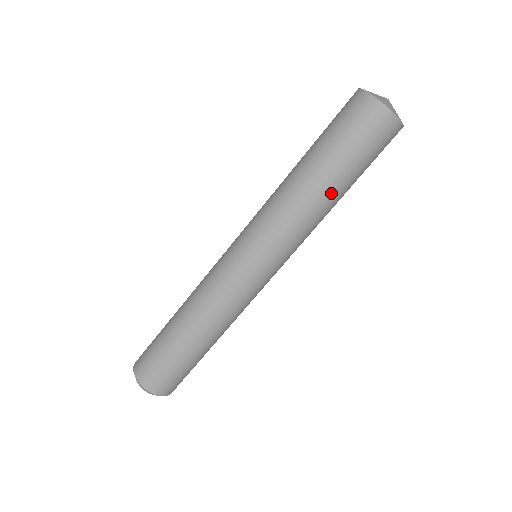
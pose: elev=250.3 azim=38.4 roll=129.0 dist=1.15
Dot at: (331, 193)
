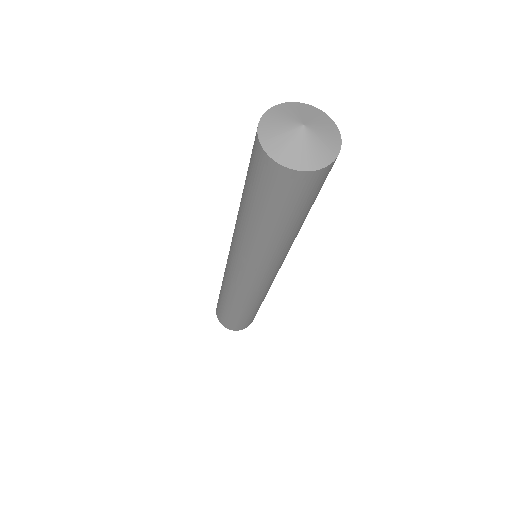
Dot at: (264, 233)
